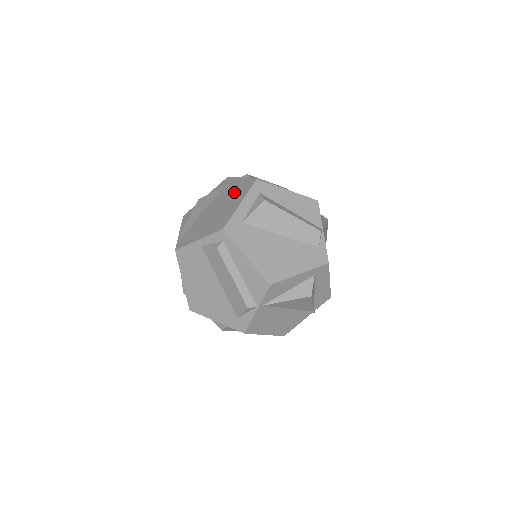
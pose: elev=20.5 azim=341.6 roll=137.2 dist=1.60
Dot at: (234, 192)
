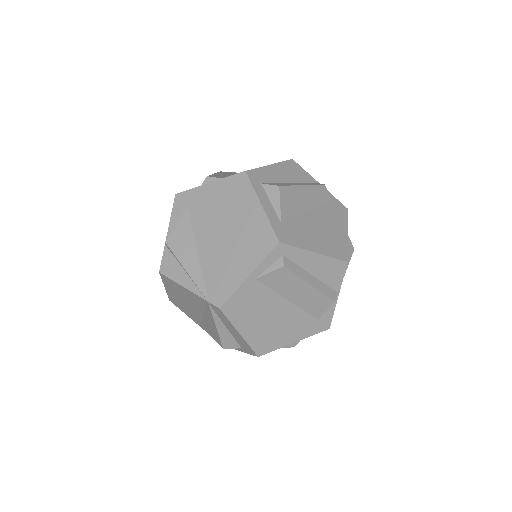
Dot at: (225, 202)
